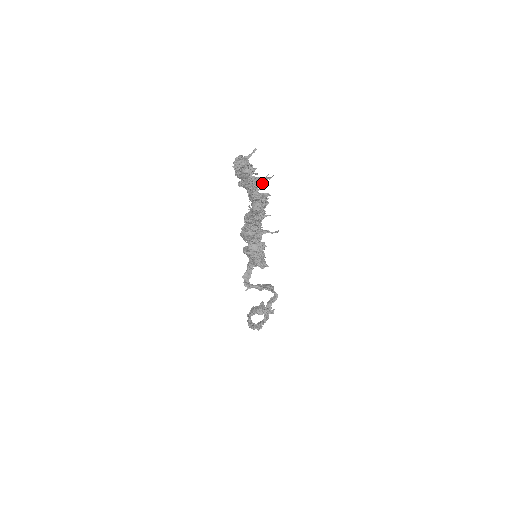
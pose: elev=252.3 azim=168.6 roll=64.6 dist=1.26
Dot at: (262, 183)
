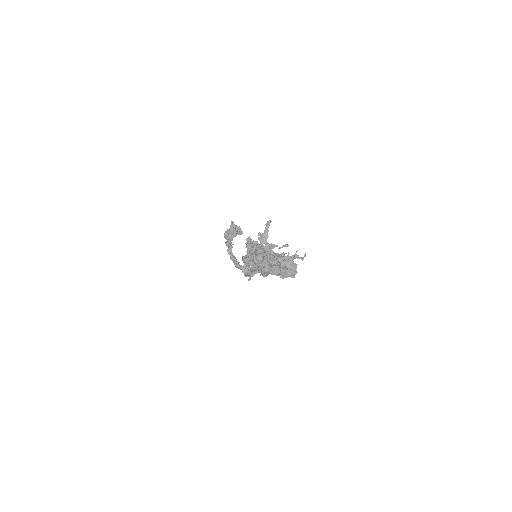
Dot at: (294, 268)
